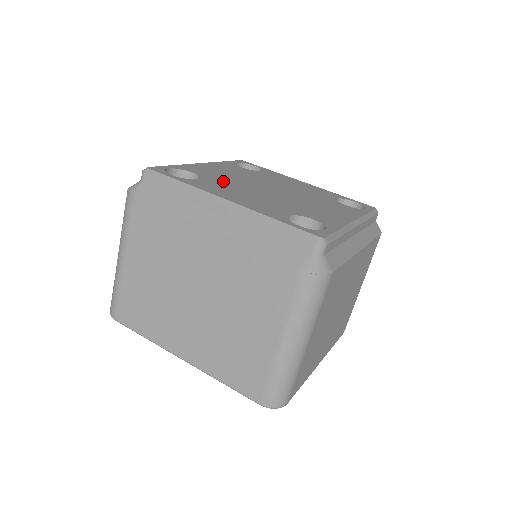
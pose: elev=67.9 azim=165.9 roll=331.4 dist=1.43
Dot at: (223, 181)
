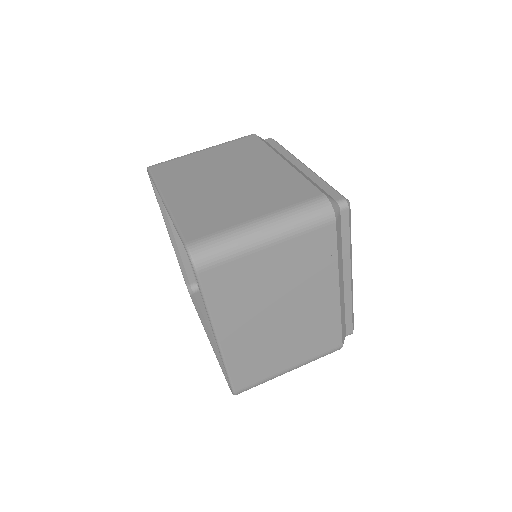
Dot at: occluded
